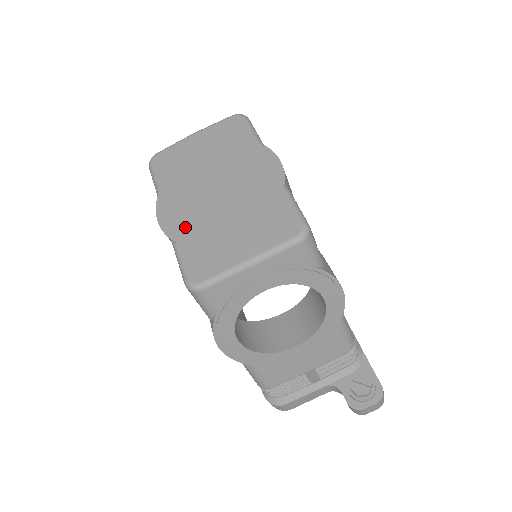
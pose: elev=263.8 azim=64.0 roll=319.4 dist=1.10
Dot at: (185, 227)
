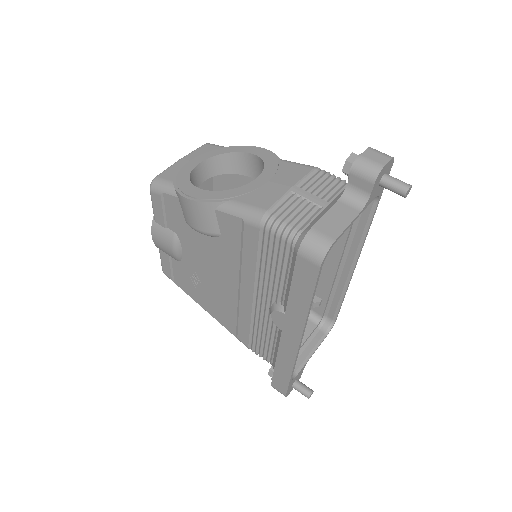
Dot at: occluded
